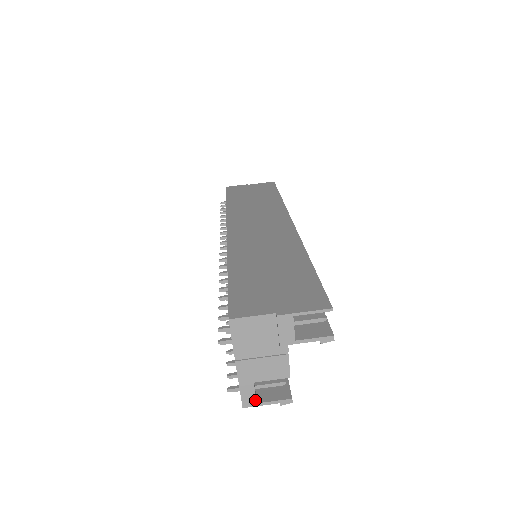
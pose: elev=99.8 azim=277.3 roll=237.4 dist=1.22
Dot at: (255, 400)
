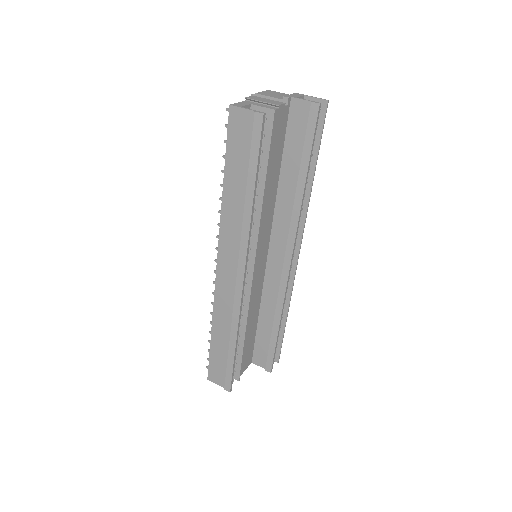
Dot at: (242, 106)
